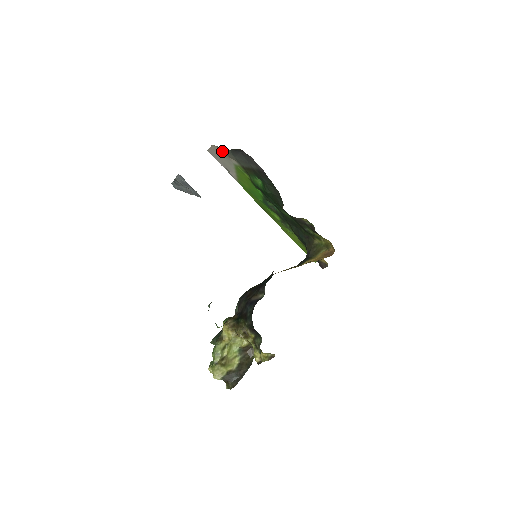
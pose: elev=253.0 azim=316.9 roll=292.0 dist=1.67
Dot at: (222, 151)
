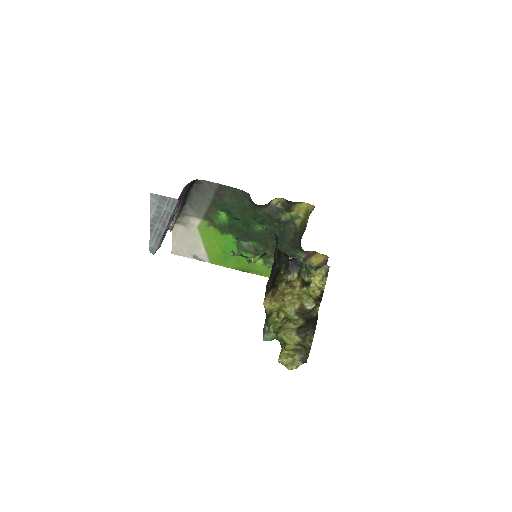
Dot at: (182, 223)
